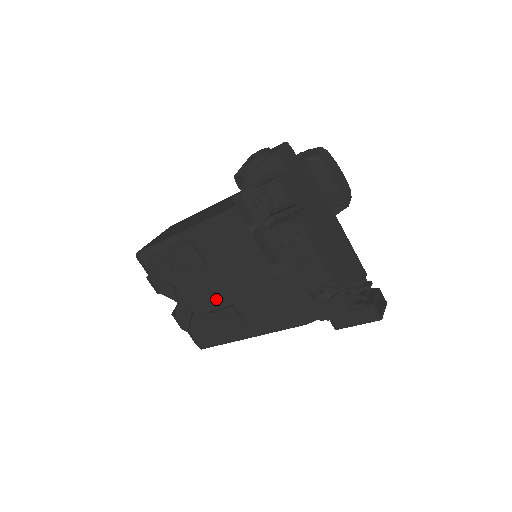
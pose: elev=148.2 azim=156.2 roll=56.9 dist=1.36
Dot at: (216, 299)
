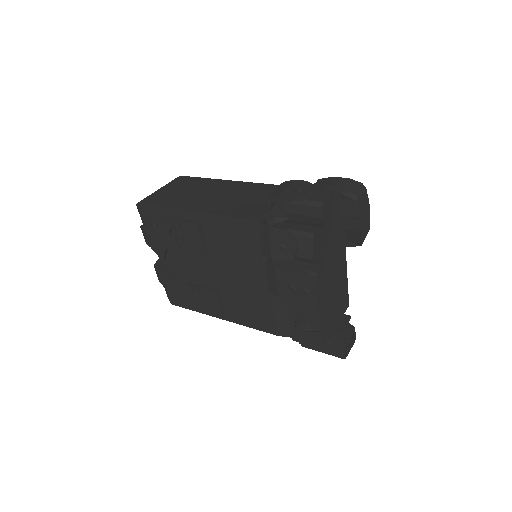
Dot at: (203, 277)
